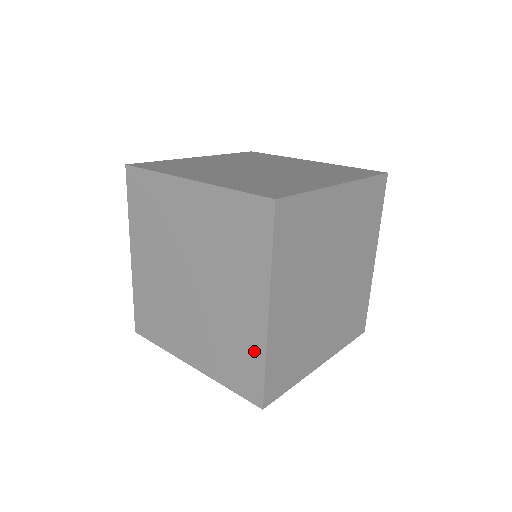
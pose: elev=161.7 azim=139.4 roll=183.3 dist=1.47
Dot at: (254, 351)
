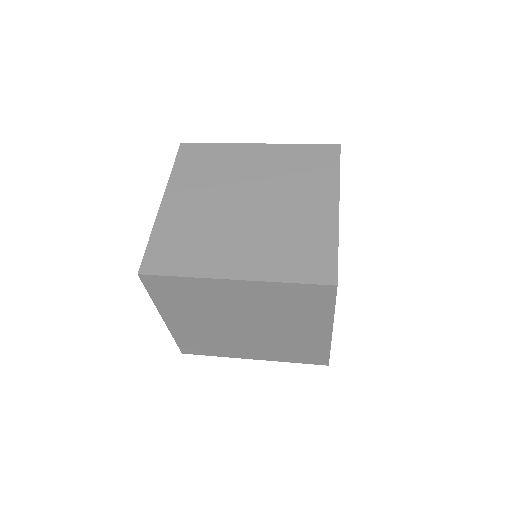
Dot at: occluded
